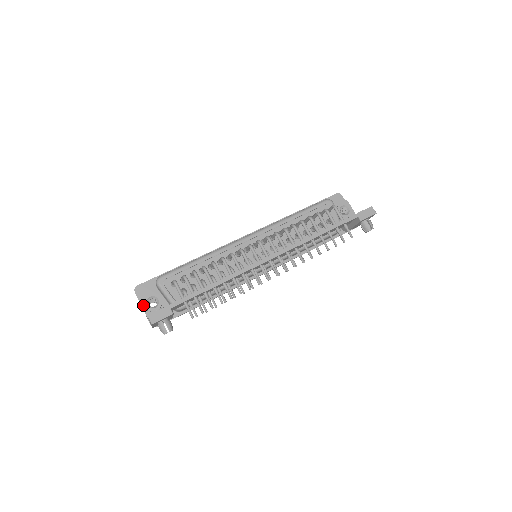
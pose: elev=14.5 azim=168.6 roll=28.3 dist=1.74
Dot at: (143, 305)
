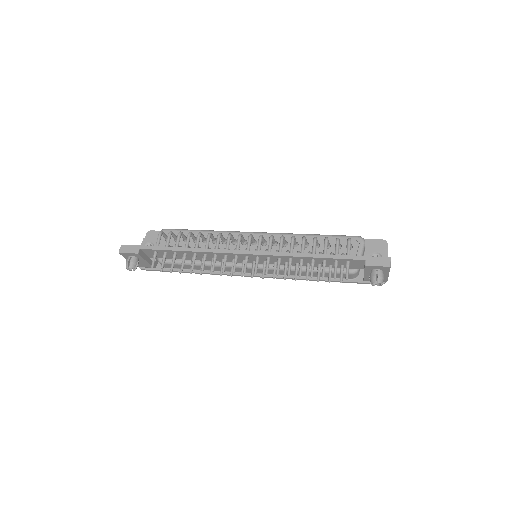
Dot at: occluded
